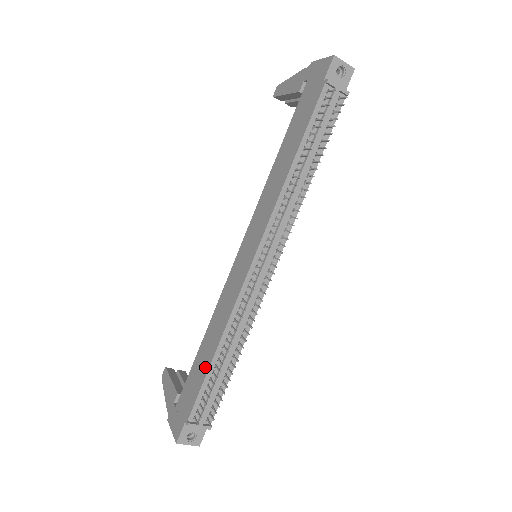
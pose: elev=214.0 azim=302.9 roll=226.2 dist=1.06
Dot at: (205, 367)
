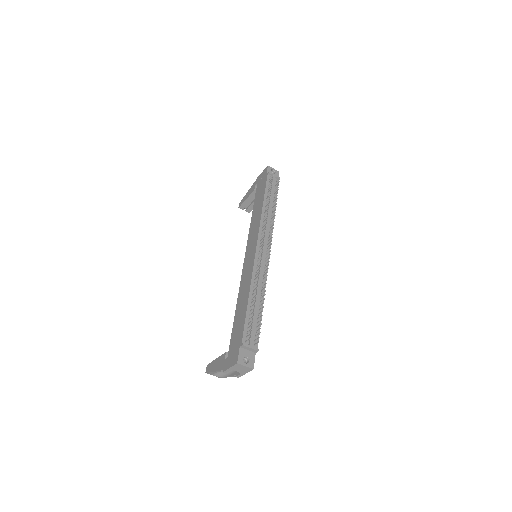
Dot at: (244, 311)
